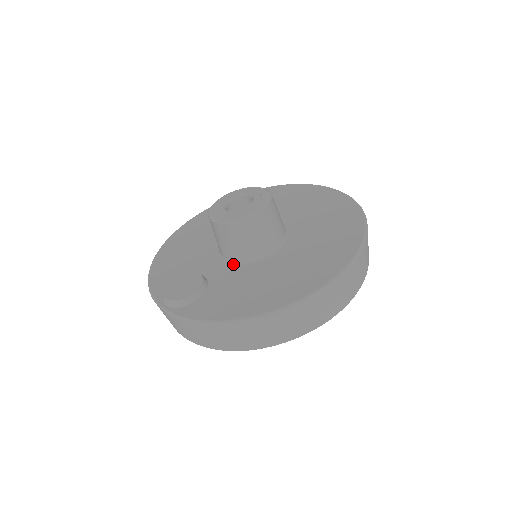
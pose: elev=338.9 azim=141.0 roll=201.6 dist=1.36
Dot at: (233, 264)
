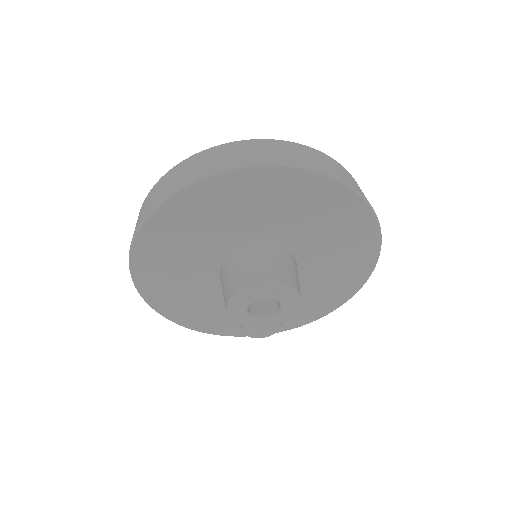
Dot at: occluded
